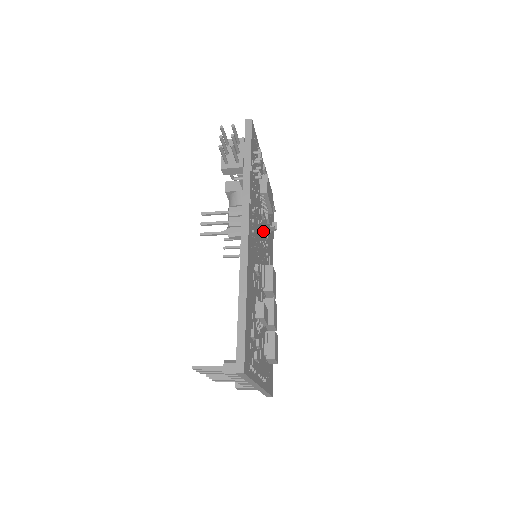
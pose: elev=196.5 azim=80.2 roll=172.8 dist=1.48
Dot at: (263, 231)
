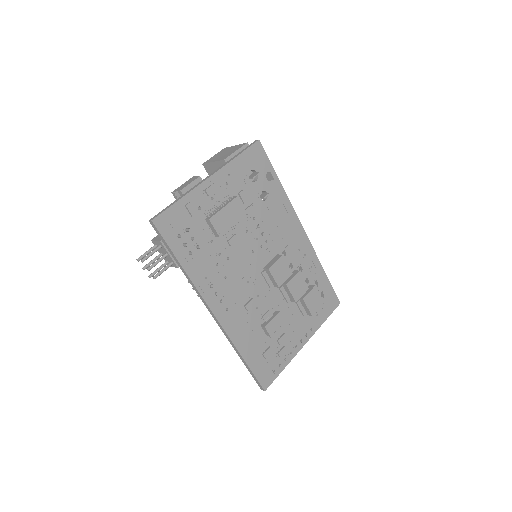
Dot at: (246, 241)
